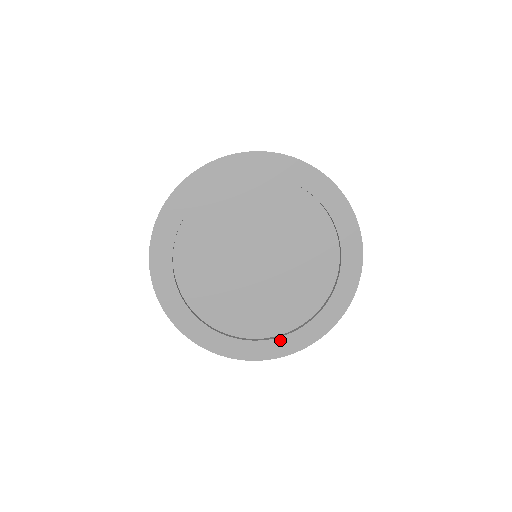
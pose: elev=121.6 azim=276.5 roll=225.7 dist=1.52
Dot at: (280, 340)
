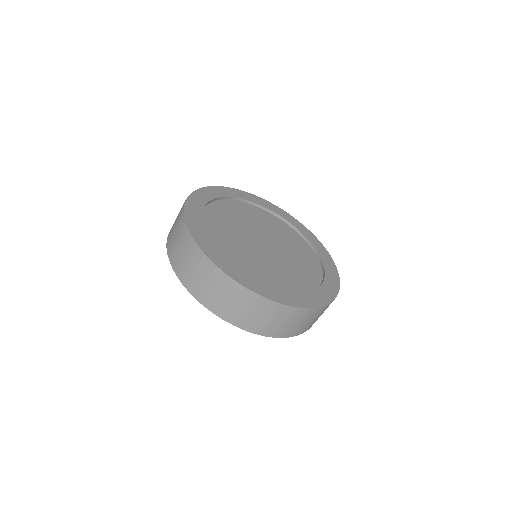
Dot at: (325, 284)
